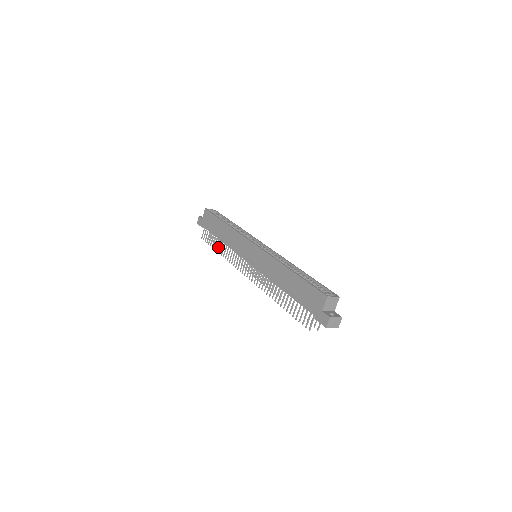
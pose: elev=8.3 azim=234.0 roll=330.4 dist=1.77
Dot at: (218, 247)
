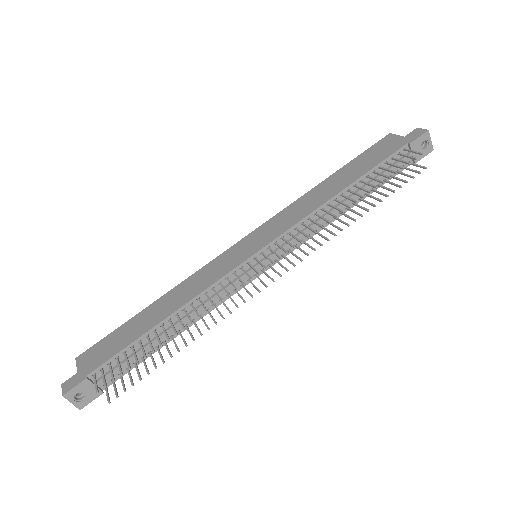
Dot at: occluded
